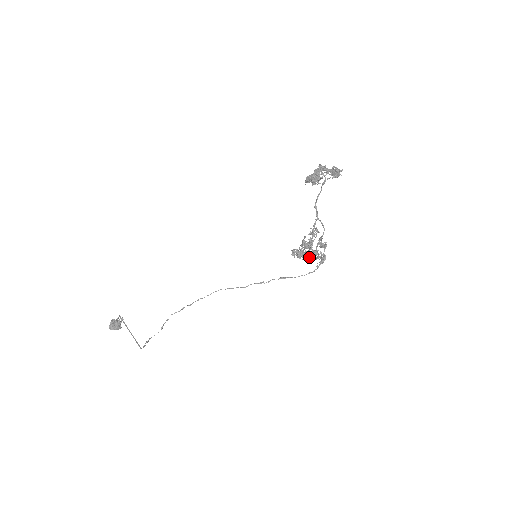
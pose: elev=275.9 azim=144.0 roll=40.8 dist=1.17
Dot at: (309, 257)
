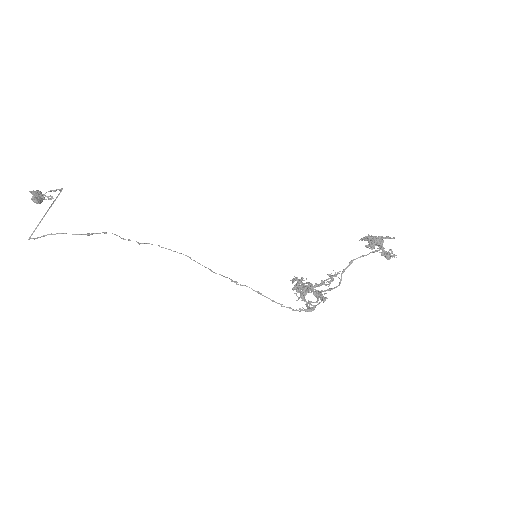
Dot at: (303, 295)
